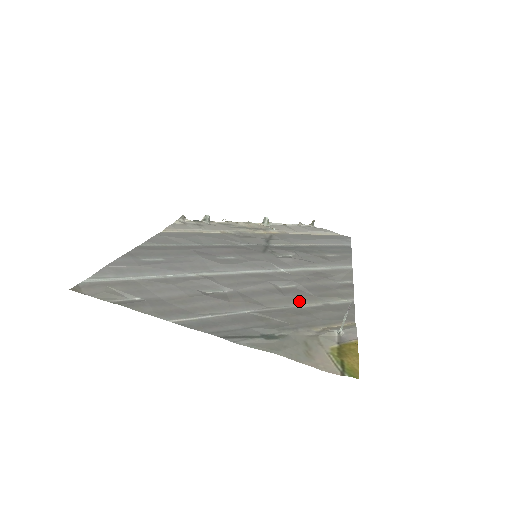
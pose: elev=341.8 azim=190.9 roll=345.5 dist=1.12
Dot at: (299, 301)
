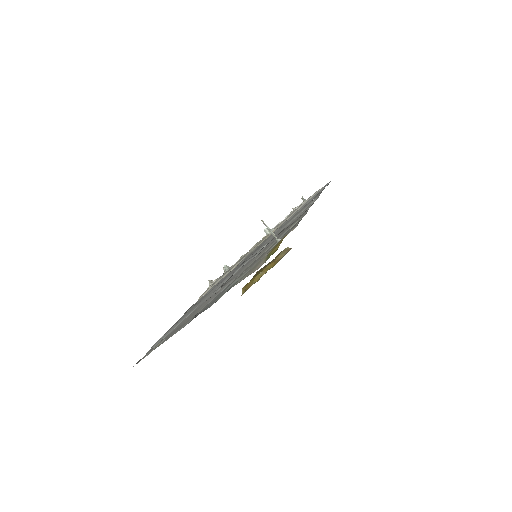
Dot at: (264, 251)
